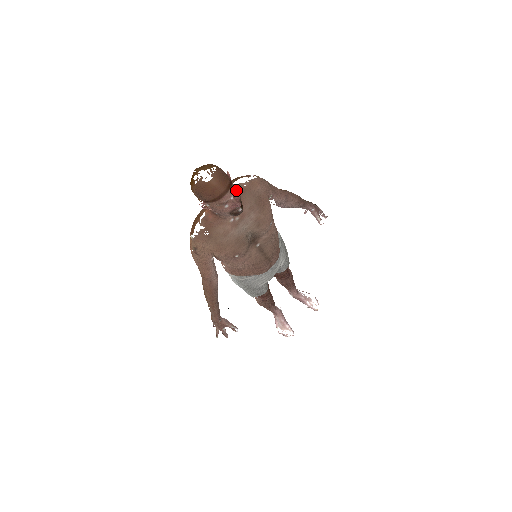
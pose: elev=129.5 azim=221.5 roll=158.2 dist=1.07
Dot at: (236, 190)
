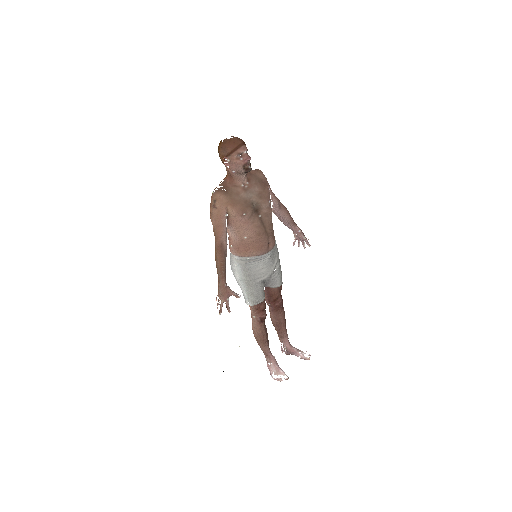
Dot at: occluded
